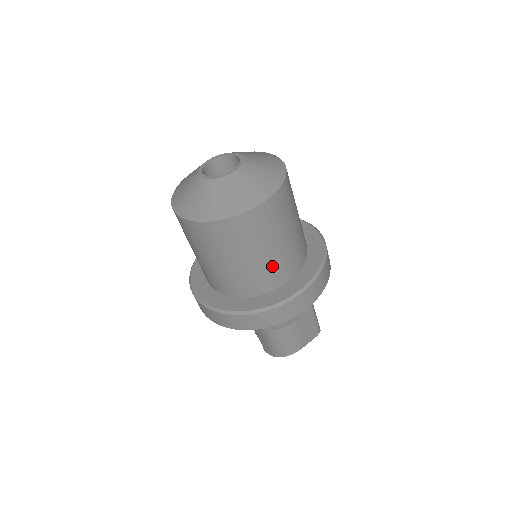
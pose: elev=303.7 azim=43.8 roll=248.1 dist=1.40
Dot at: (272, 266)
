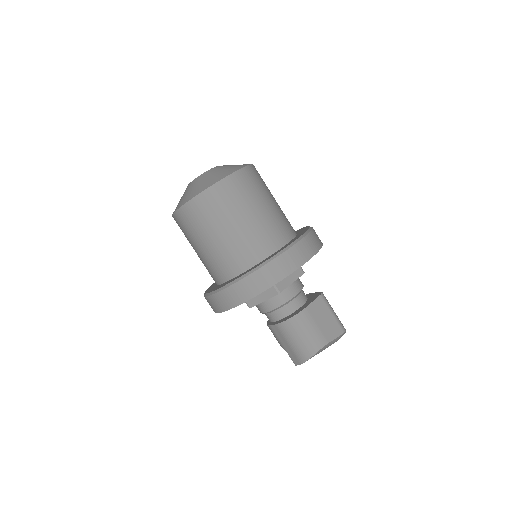
Dot at: (254, 234)
